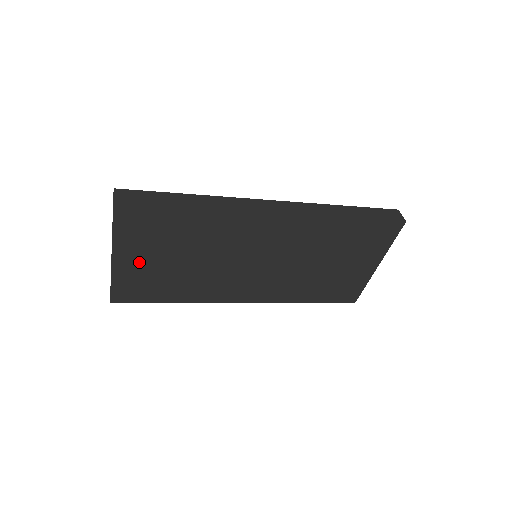
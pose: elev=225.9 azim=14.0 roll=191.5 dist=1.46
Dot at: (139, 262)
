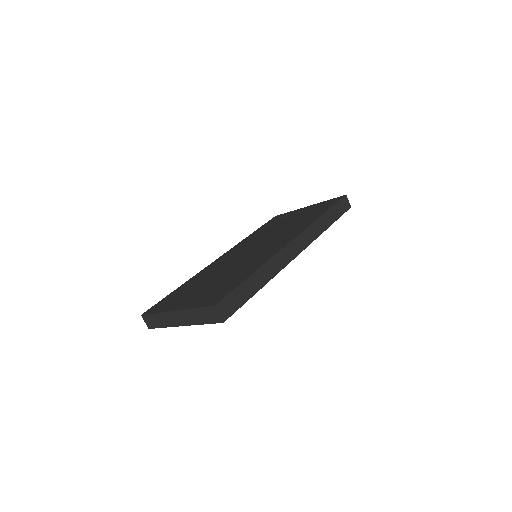
Dot at: occluded
